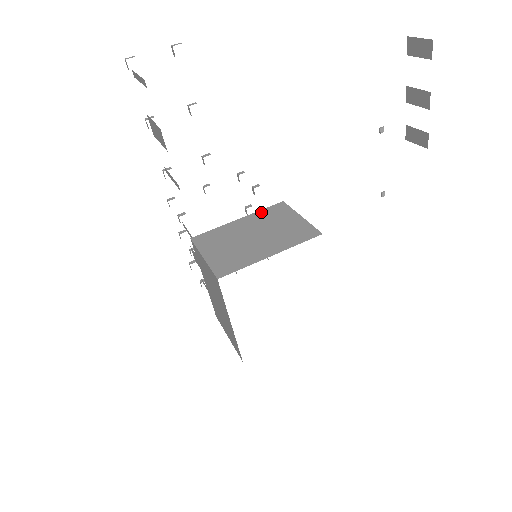
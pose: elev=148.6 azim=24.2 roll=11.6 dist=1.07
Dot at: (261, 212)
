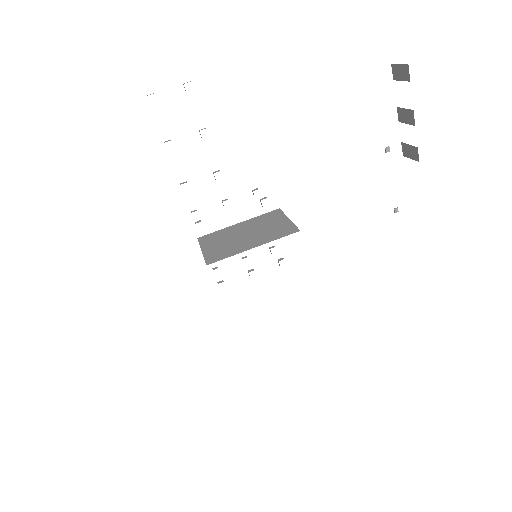
Dot at: (258, 217)
